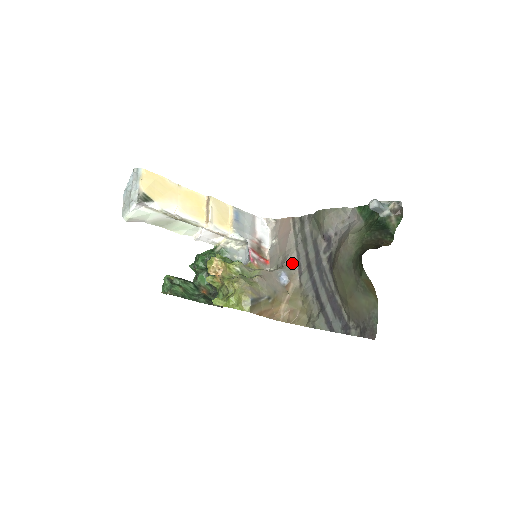
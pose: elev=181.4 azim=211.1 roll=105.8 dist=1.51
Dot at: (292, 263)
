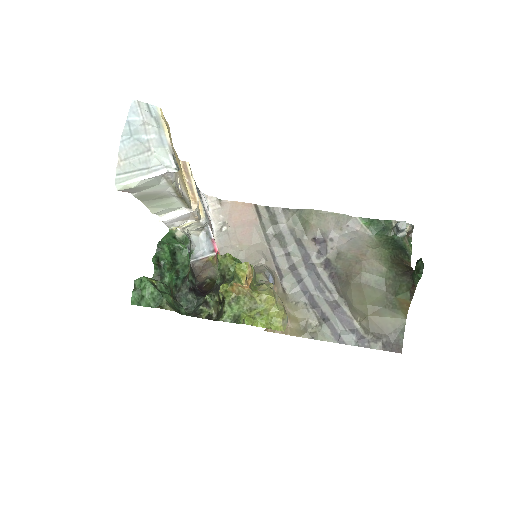
Dot at: (269, 262)
